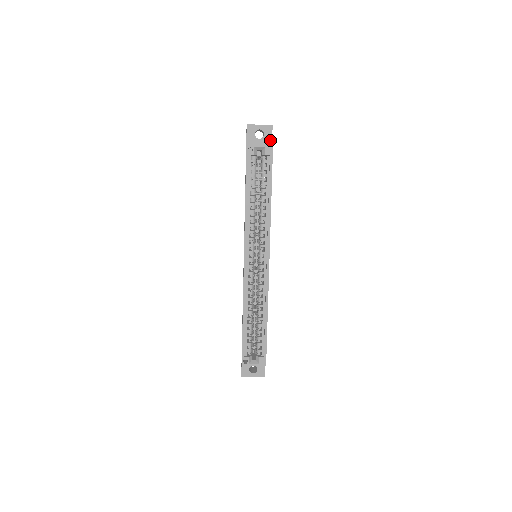
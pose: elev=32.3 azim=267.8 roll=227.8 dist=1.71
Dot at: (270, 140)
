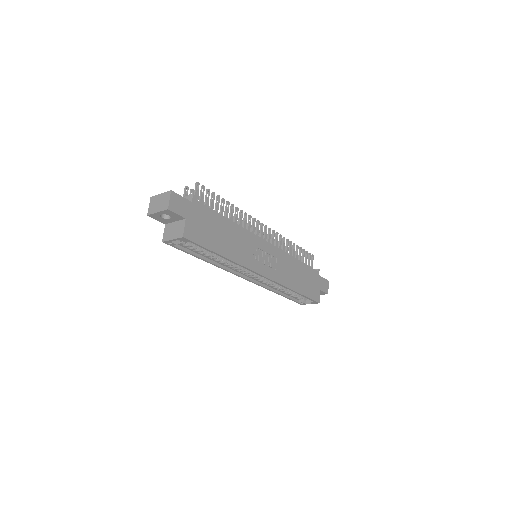
Dot at: (179, 217)
